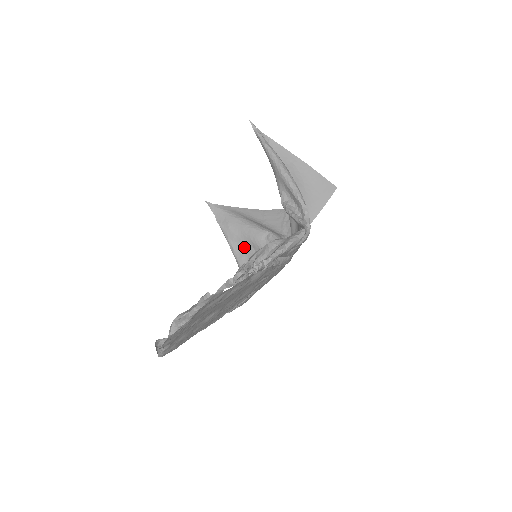
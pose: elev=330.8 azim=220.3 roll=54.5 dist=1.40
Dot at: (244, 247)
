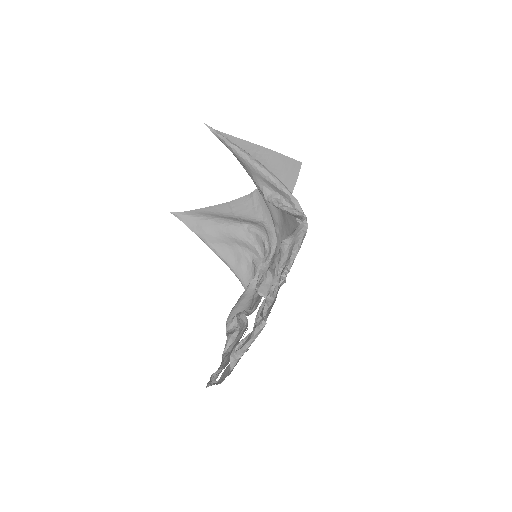
Dot at: (227, 246)
